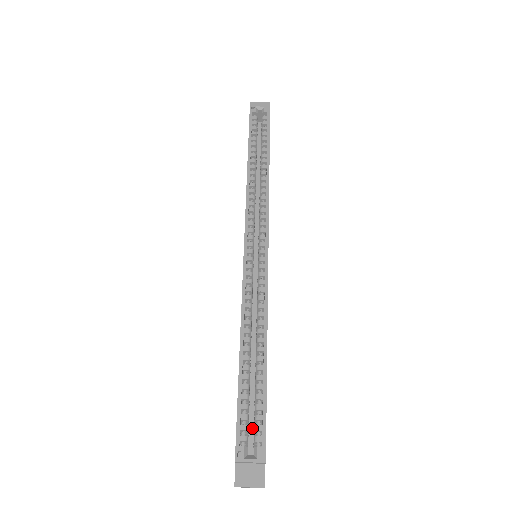
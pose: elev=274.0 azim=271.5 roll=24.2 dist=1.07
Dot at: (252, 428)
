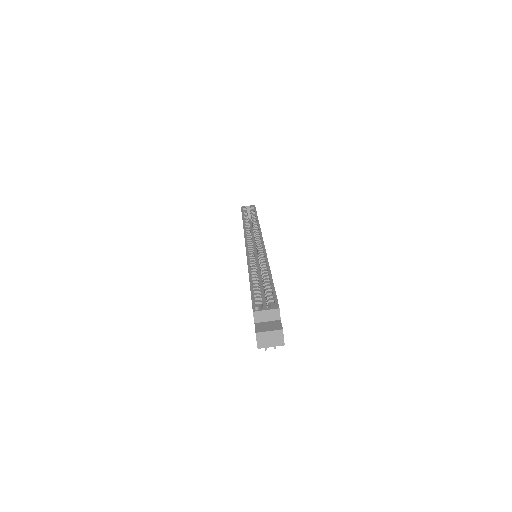
Dot at: occluded
